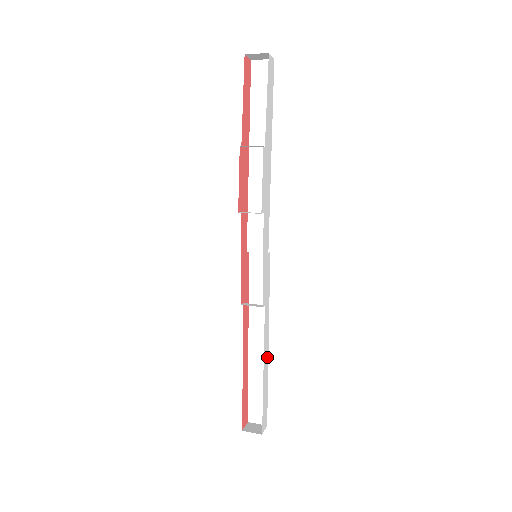
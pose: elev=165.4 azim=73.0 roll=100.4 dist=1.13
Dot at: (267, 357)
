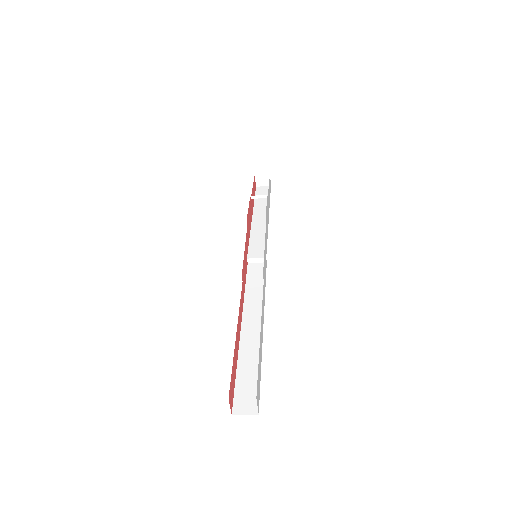
Dot at: (262, 334)
